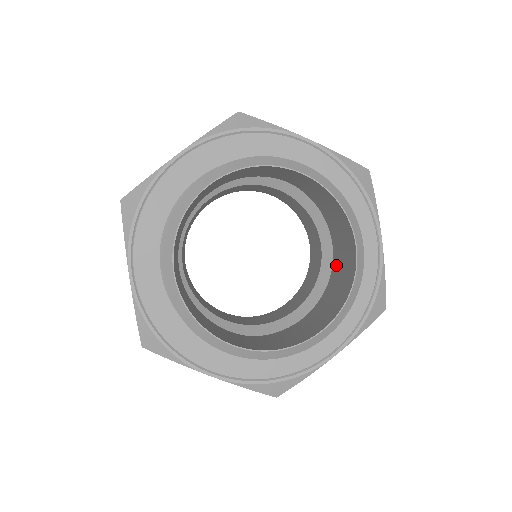
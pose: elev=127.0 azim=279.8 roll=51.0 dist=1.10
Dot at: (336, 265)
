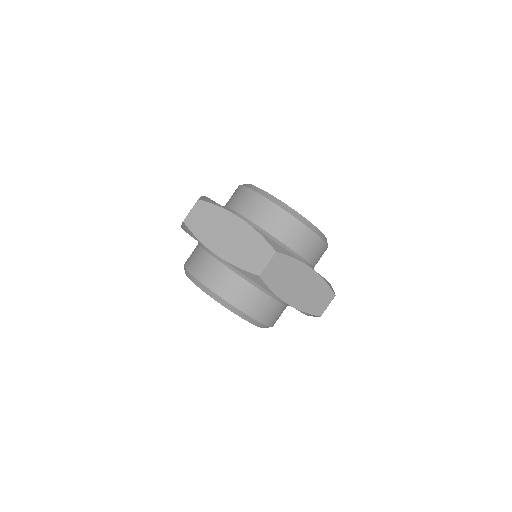
Dot at: occluded
